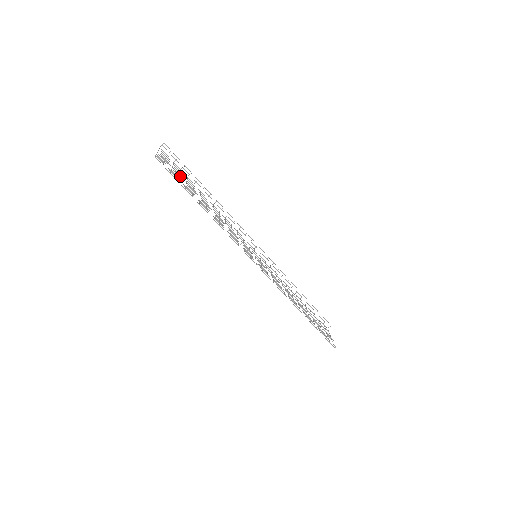
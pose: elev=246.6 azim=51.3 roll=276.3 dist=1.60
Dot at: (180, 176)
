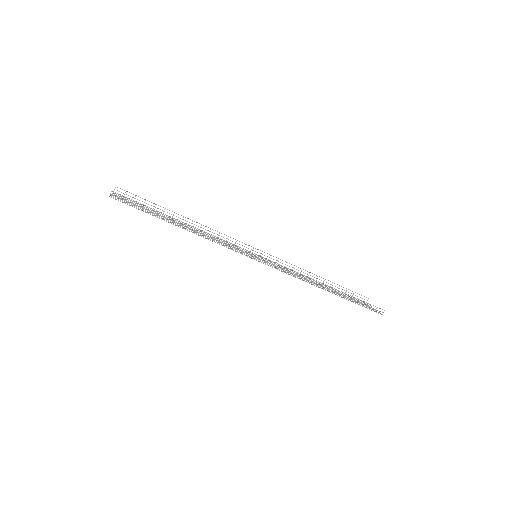
Dot at: (142, 204)
